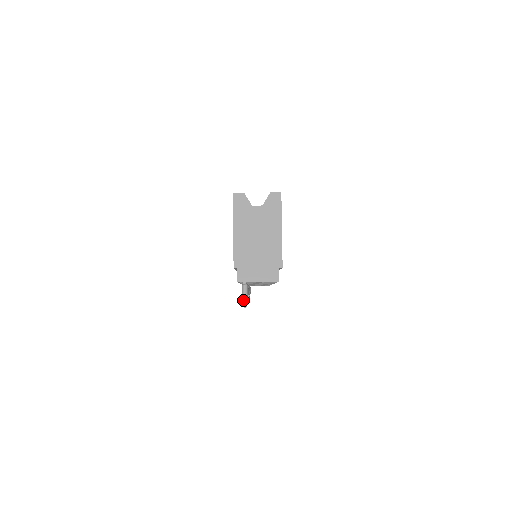
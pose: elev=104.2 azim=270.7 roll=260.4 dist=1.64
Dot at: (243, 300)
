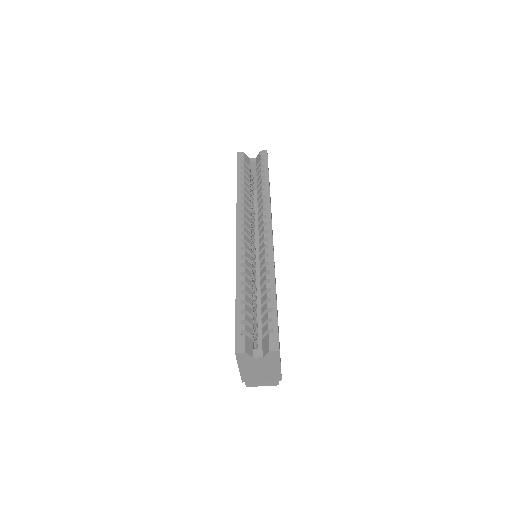
Dot at: occluded
